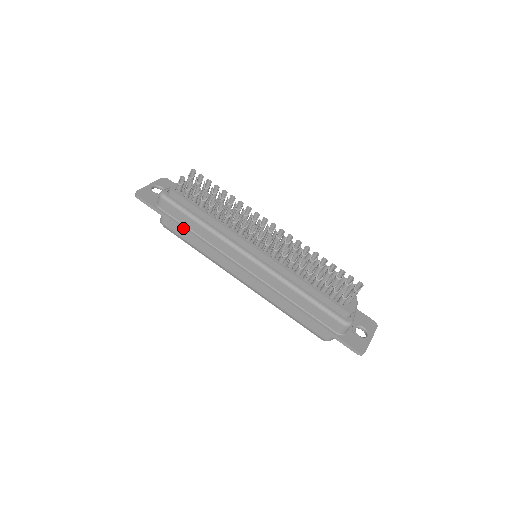
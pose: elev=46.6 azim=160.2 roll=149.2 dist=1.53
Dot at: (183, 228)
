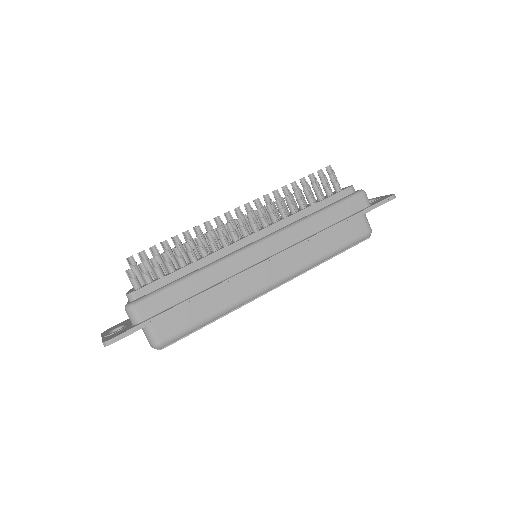
Dot at: (185, 301)
